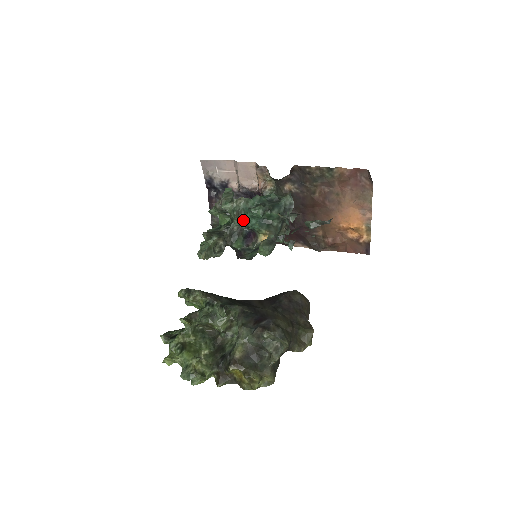
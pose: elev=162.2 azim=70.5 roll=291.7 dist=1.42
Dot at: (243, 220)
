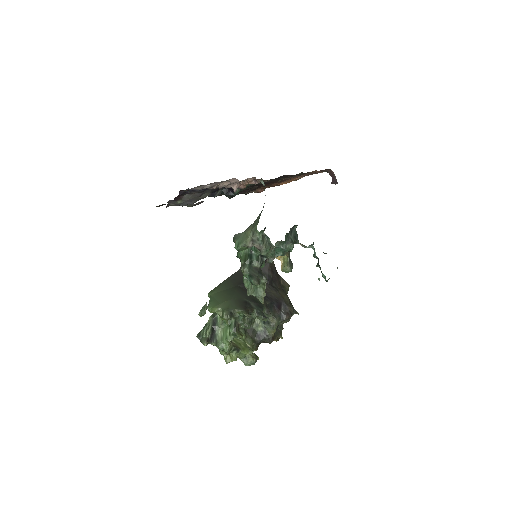
Dot at: occluded
